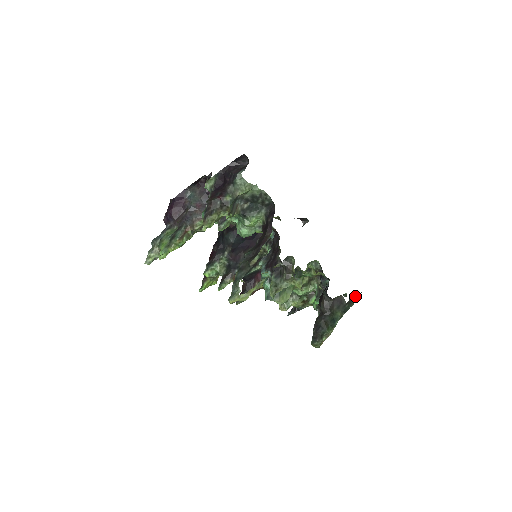
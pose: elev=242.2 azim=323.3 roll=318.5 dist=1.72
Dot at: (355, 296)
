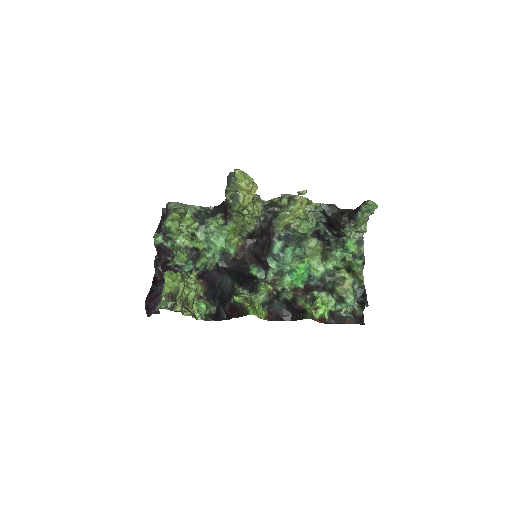
Dot at: occluded
